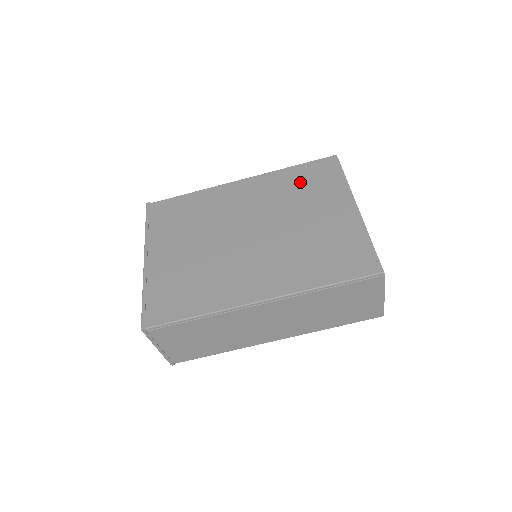
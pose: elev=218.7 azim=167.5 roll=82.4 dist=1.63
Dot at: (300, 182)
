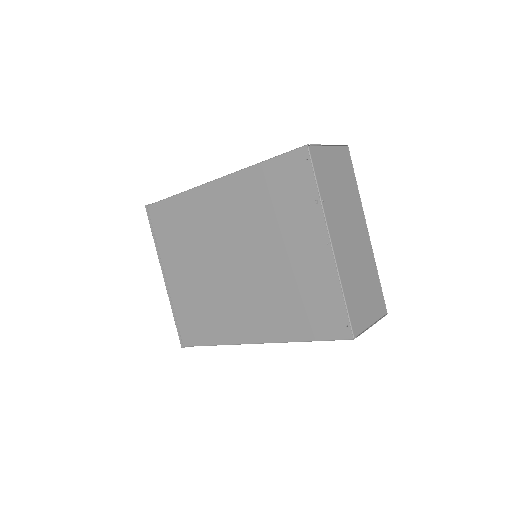
Dot at: (270, 194)
